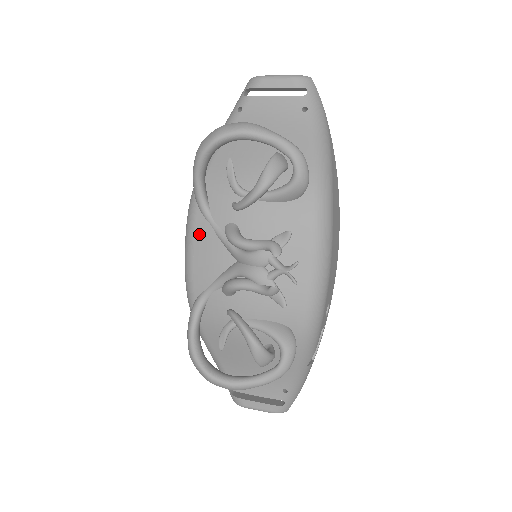
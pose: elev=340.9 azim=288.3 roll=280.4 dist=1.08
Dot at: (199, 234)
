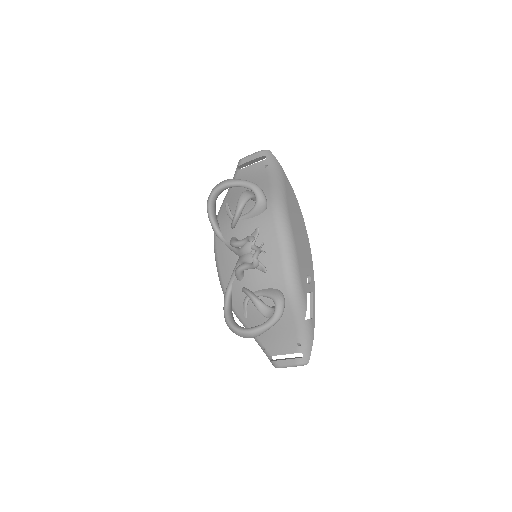
Dot at: (219, 250)
